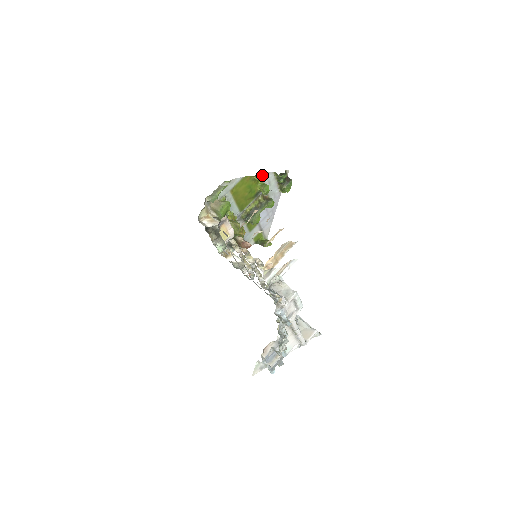
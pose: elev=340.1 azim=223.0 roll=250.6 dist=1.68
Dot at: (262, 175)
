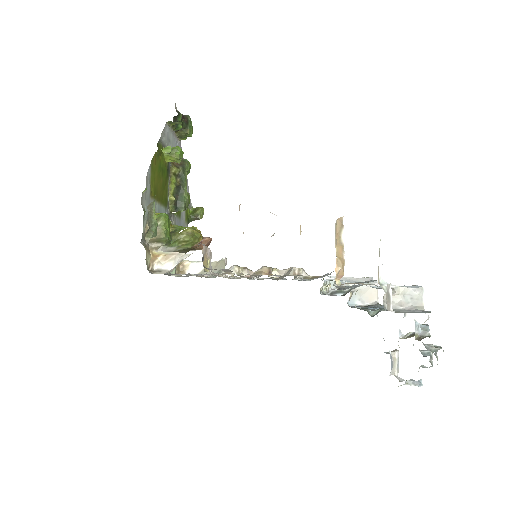
Dot at: (161, 139)
